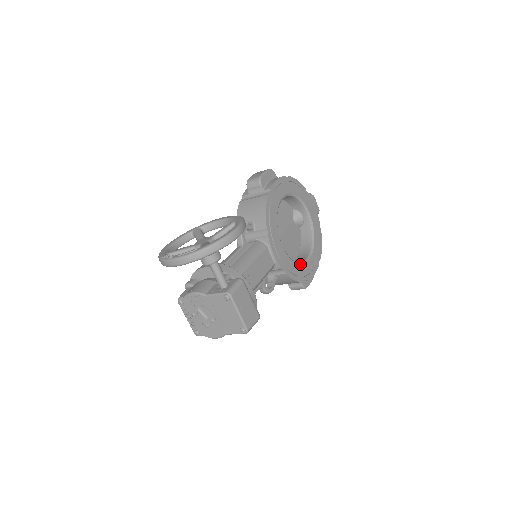
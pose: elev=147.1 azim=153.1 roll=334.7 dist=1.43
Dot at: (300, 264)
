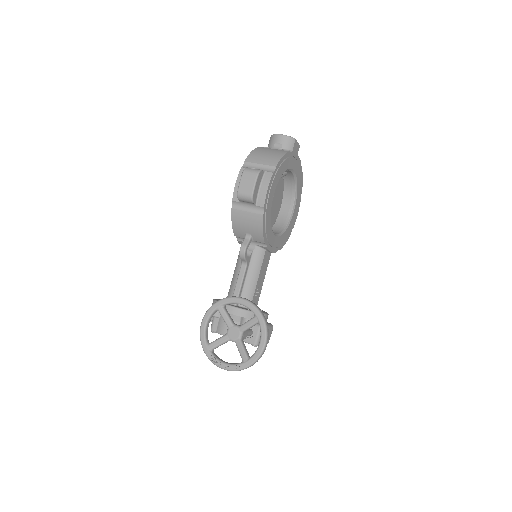
Dot at: (288, 226)
